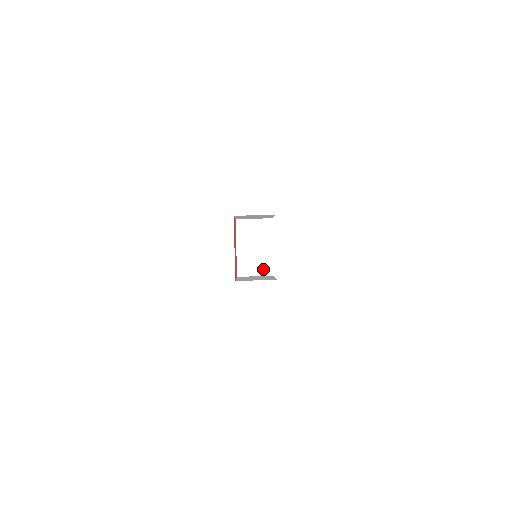
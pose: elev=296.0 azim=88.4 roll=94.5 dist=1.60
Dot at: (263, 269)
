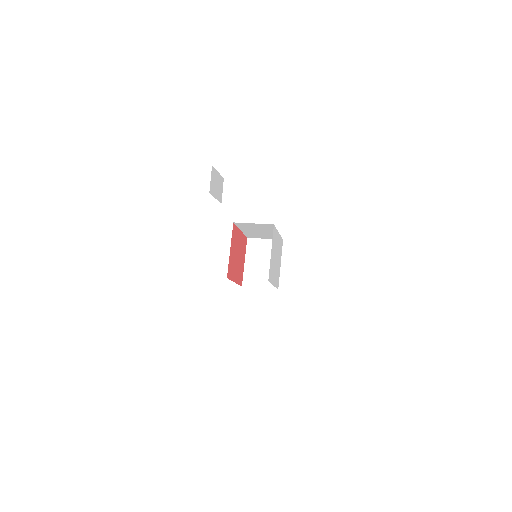
Dot at: occluded
